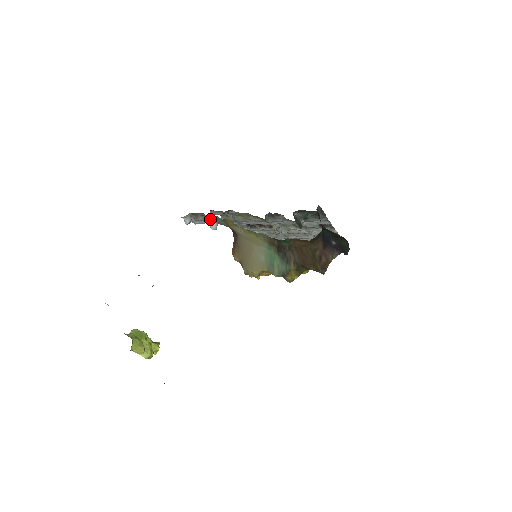
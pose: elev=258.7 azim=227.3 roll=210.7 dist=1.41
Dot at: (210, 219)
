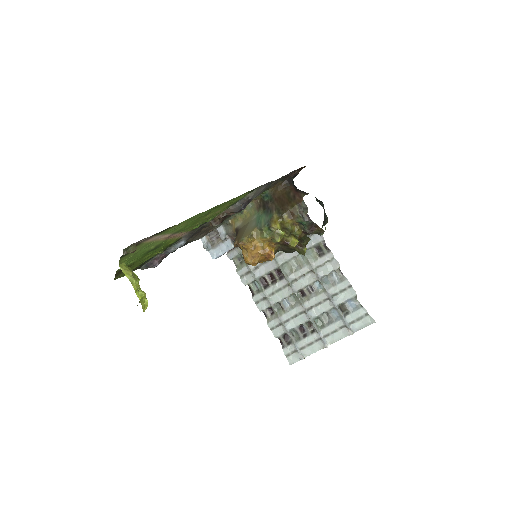
Dot at: (221, 232)
